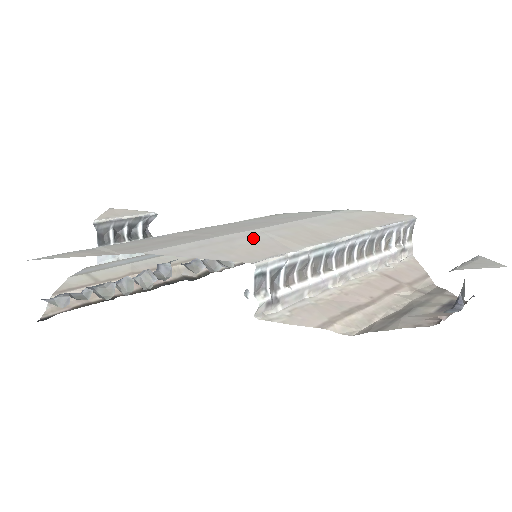
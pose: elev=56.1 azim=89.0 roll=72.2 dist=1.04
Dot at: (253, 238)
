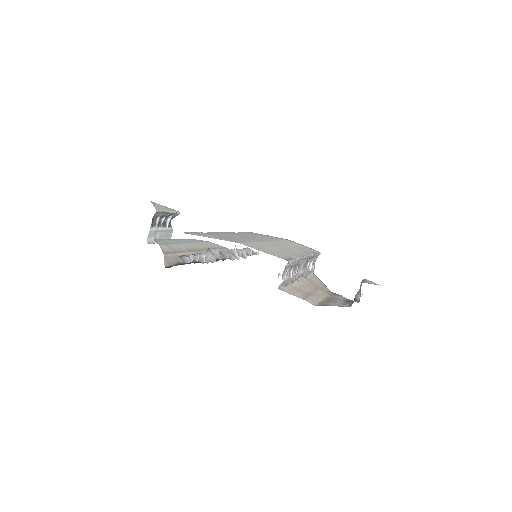
Dot at: (271, 247)
